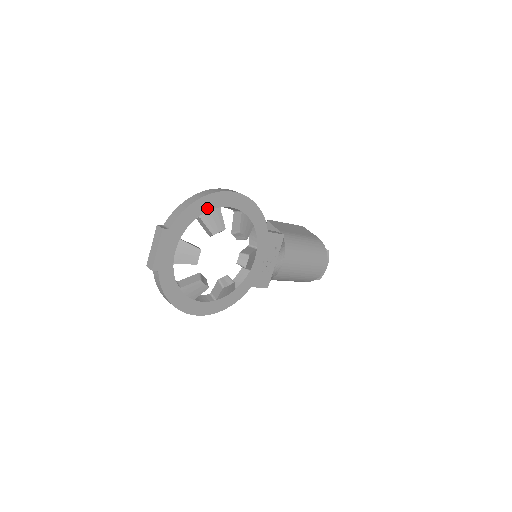
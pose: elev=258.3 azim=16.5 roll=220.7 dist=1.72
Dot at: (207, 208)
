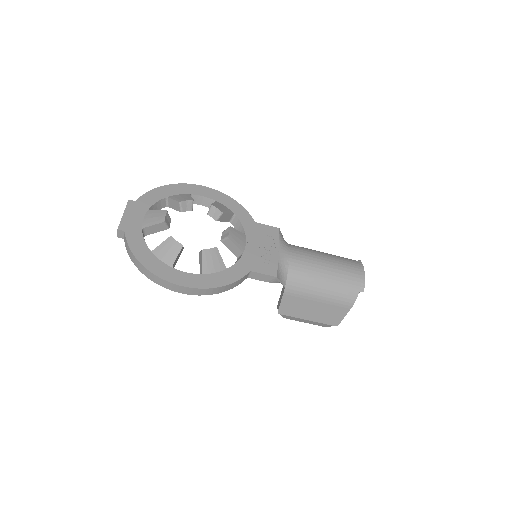
Dot at: (175, 193)
